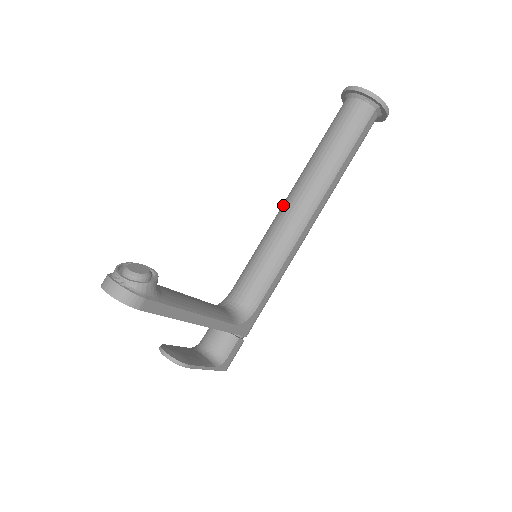
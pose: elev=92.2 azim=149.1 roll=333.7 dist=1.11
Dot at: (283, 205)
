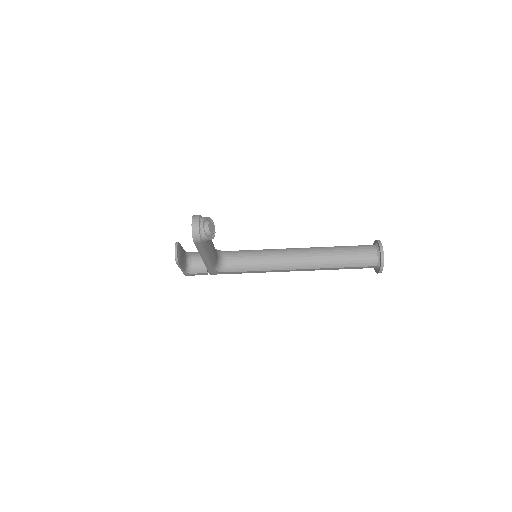
Dot at: (294, 249)
